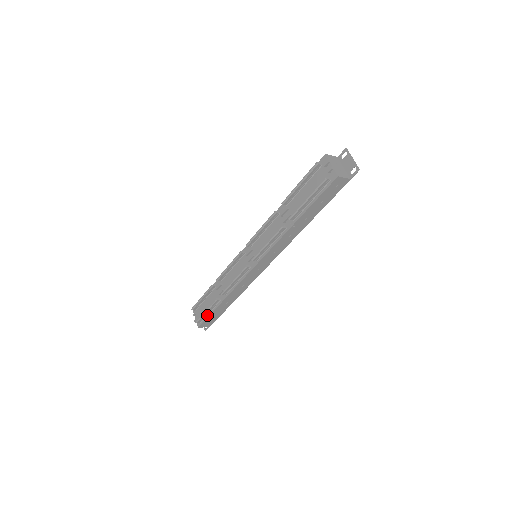
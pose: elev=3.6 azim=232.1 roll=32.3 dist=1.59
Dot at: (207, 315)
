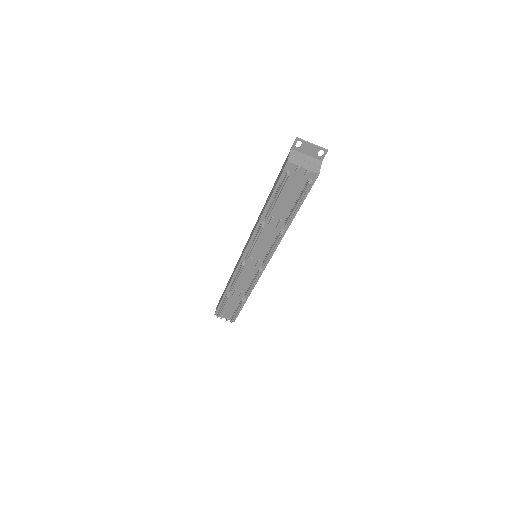
Dot at: occluded
